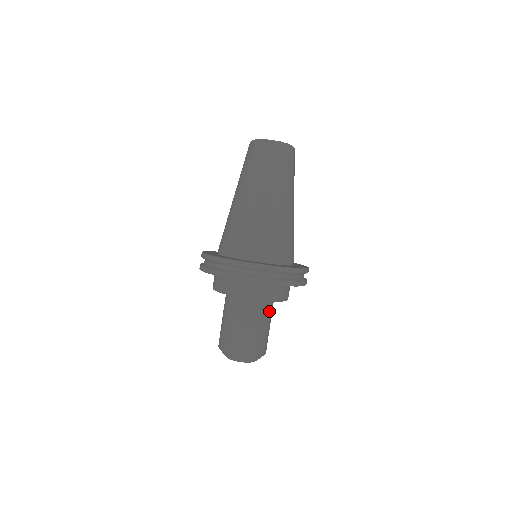
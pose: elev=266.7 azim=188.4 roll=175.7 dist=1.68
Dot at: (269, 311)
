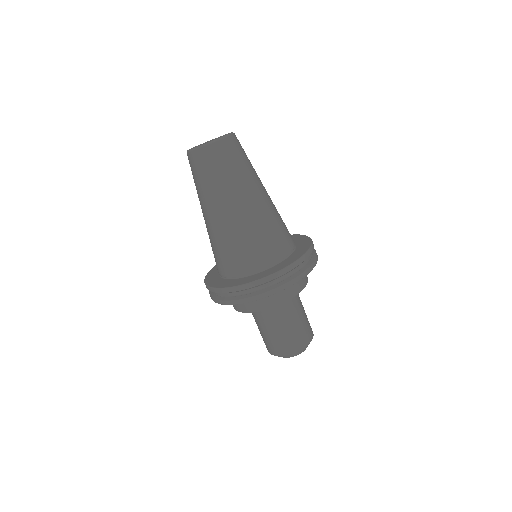
Dot at: (279, 312)
